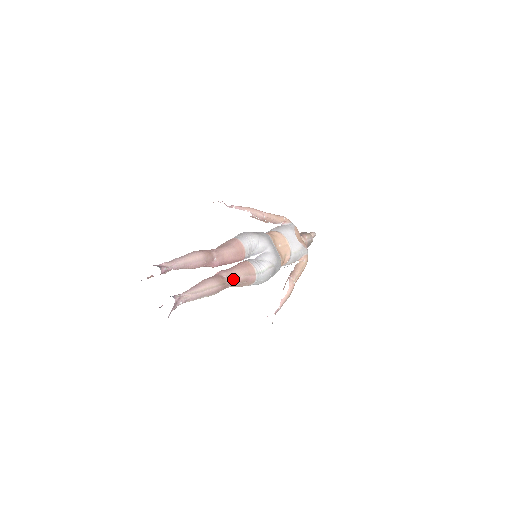
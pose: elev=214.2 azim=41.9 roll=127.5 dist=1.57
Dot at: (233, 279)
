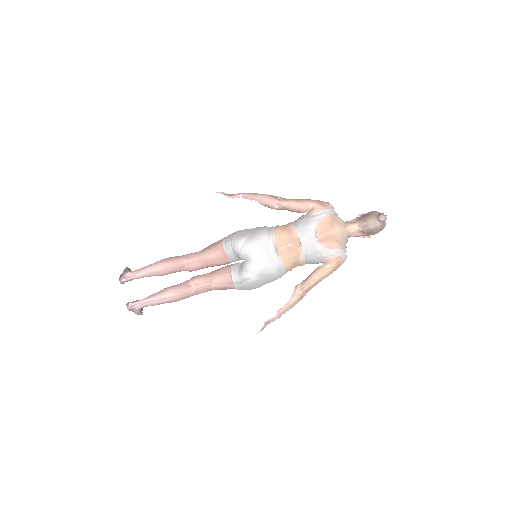
Dot at: (202, 287)
